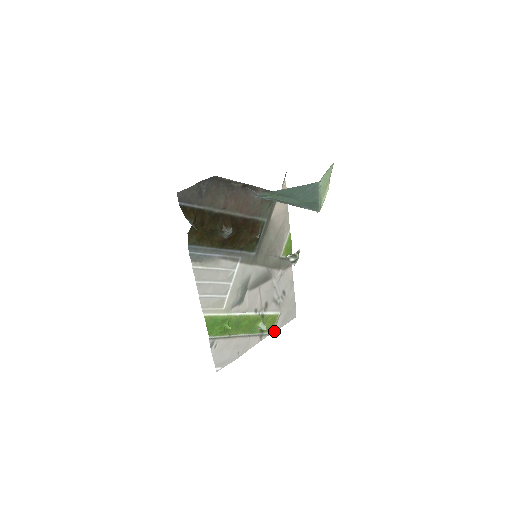
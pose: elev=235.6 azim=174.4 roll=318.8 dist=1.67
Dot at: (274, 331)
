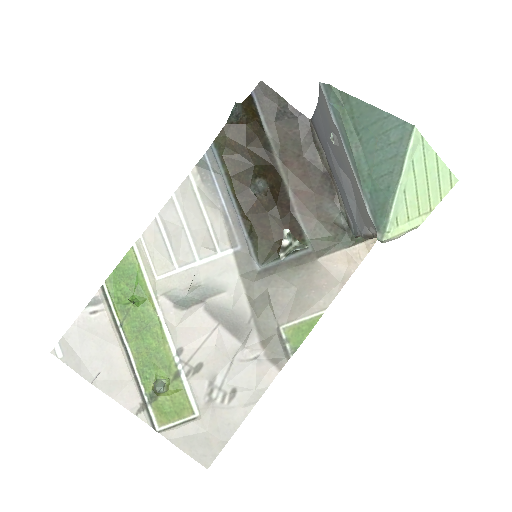
Dot at: (163, 433)
